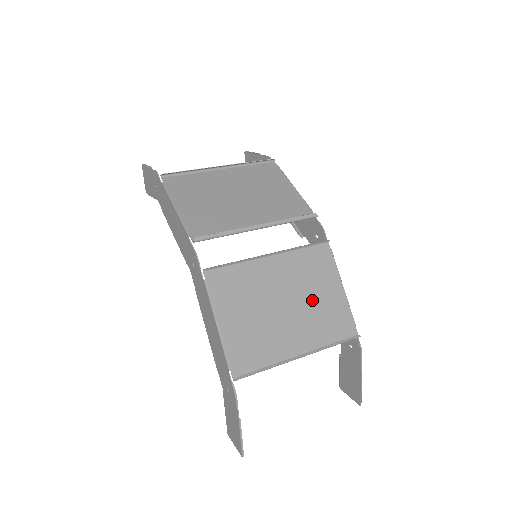
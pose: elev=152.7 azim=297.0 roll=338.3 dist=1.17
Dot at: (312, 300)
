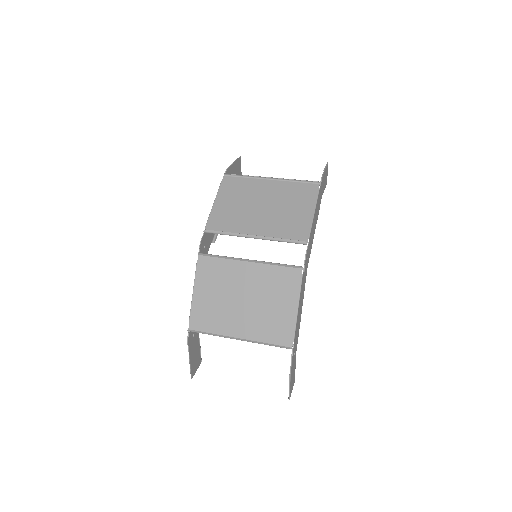
Dot at: (267, 305)
